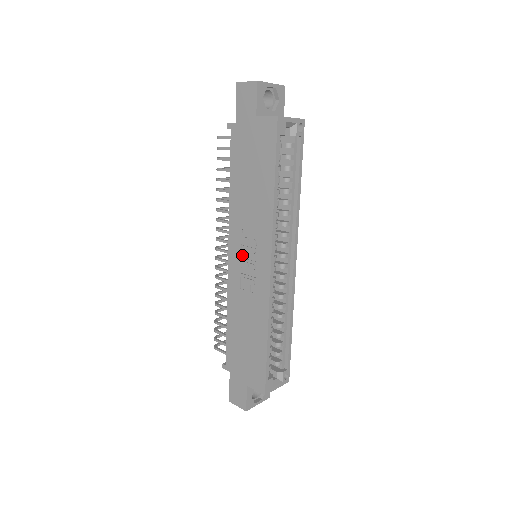
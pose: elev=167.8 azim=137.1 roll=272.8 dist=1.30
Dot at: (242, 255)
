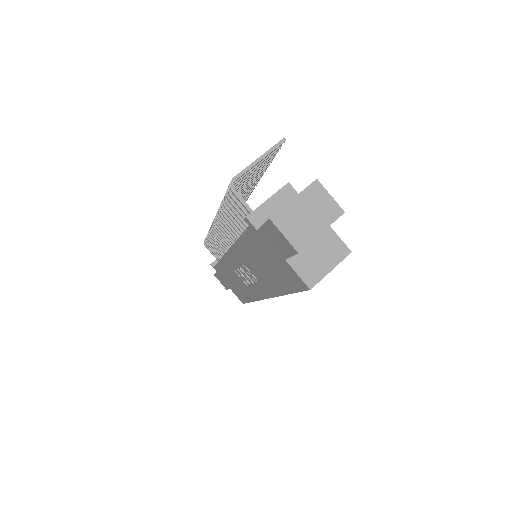
Dot at: (241, 267)
